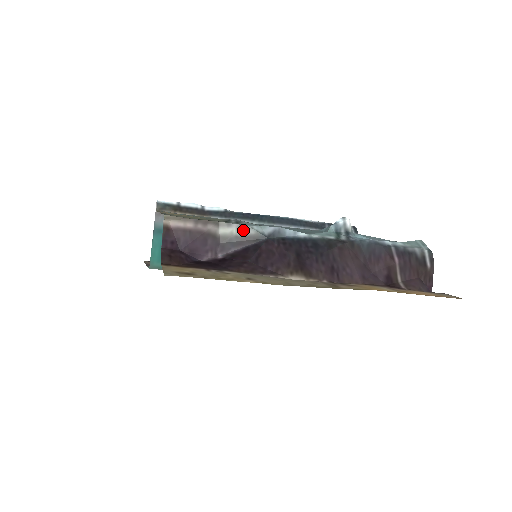
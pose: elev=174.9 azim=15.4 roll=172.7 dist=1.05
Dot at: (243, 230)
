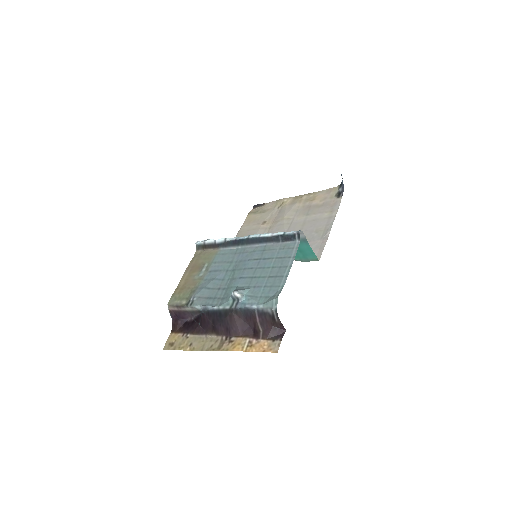
Dot at: (193, 308)
